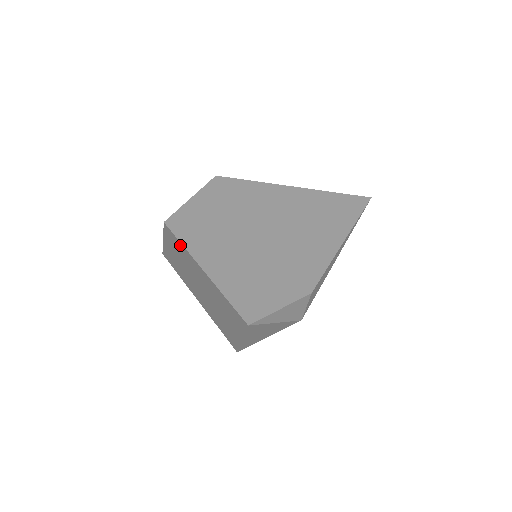
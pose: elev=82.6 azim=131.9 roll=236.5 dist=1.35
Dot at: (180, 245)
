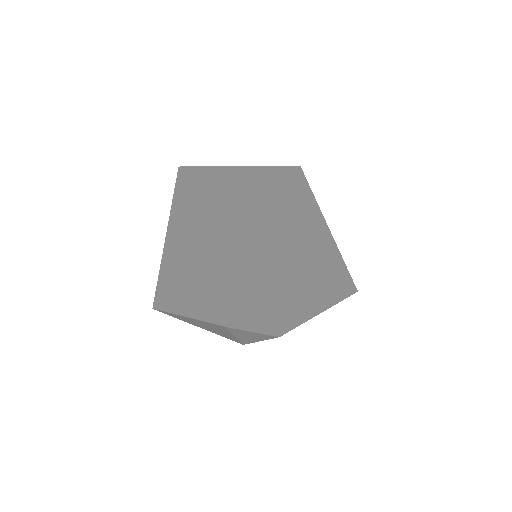
Dot at: (234, 198)
